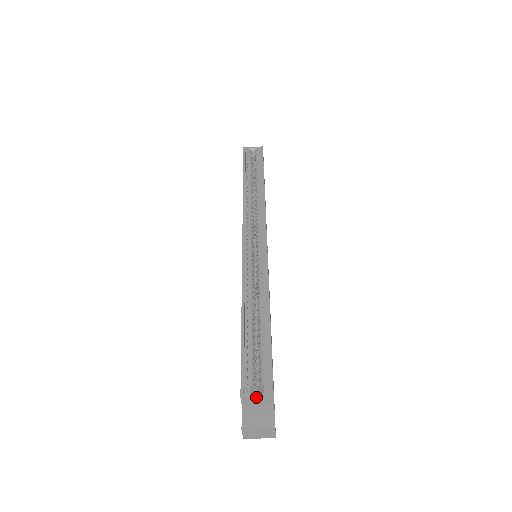
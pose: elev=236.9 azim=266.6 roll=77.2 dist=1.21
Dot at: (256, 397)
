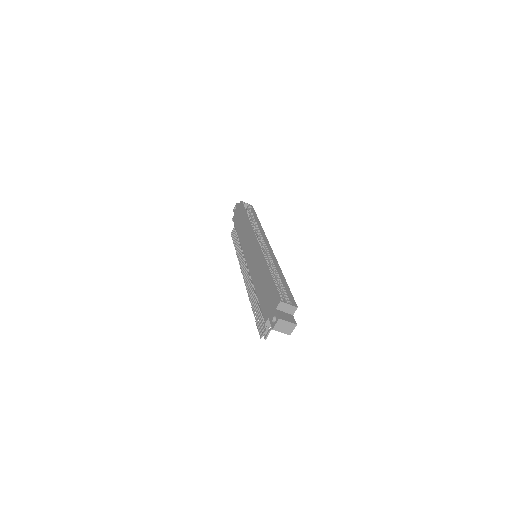
Dot at: (288, 304)
